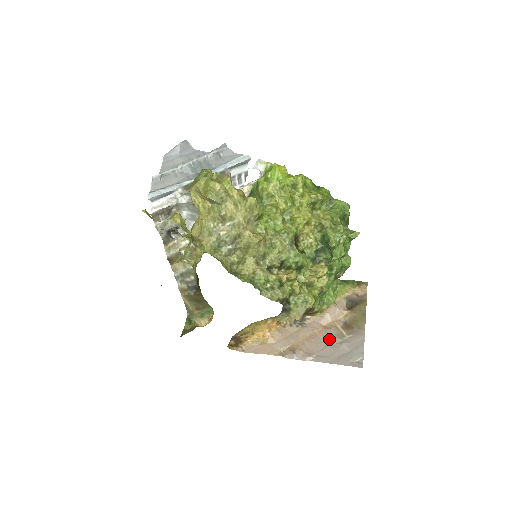
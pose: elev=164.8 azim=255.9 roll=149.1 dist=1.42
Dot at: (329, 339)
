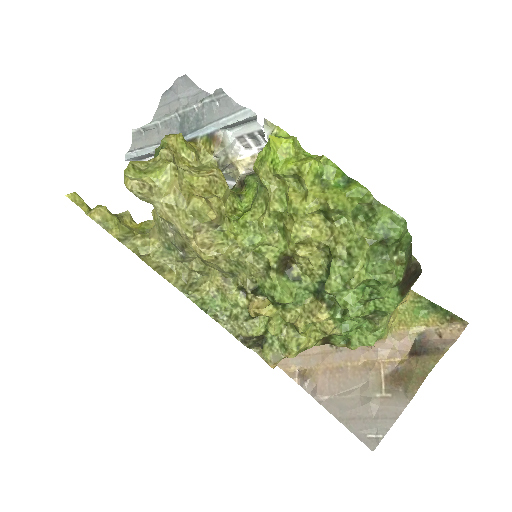
Dot at: (357, 384)
